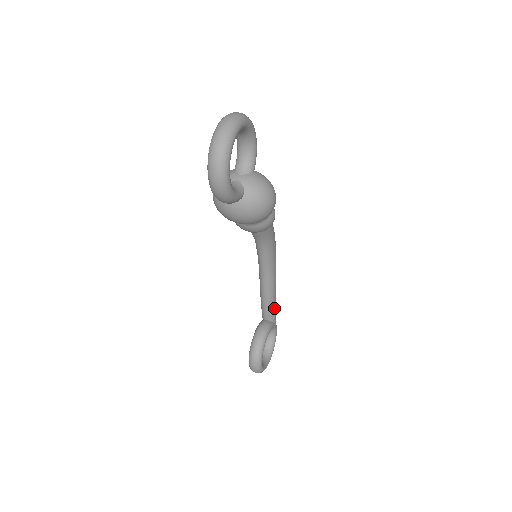
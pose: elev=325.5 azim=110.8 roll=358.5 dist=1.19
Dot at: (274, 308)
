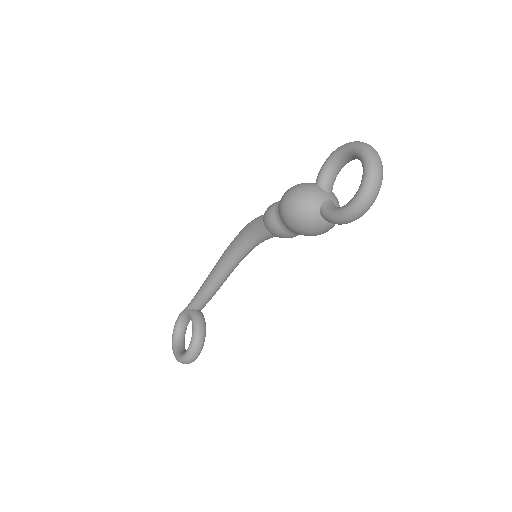
Dot at: (211, 298)
